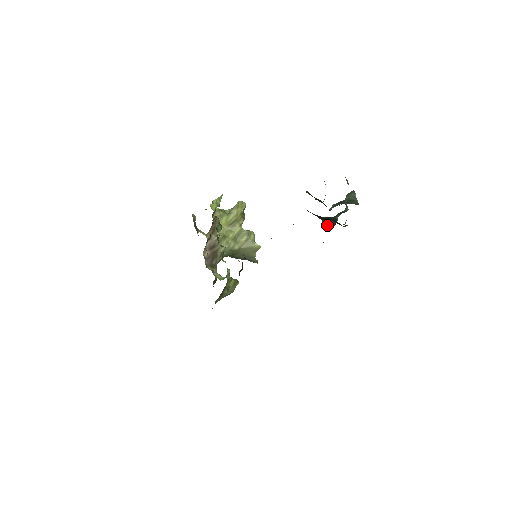
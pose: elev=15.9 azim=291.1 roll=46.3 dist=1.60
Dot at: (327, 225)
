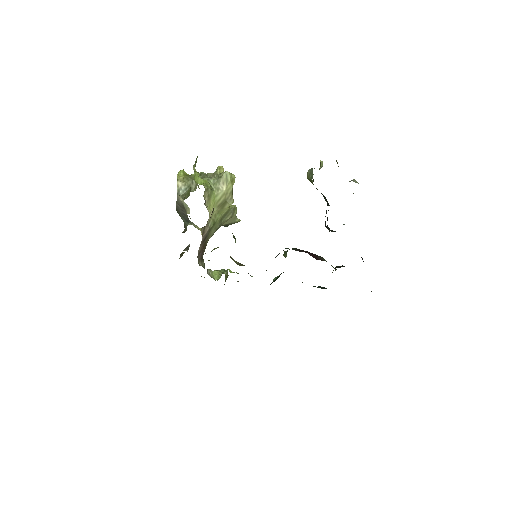
Dot at: (331, 231)
